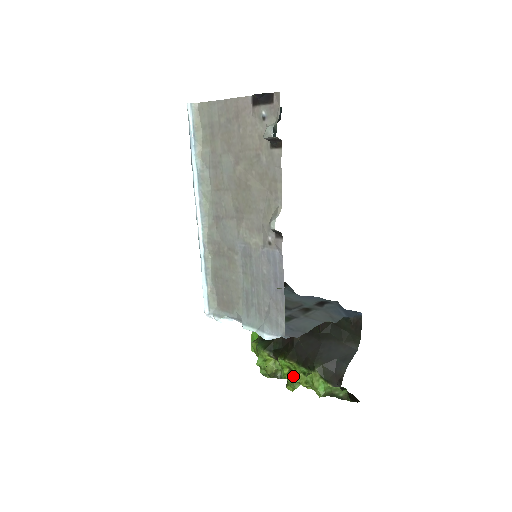
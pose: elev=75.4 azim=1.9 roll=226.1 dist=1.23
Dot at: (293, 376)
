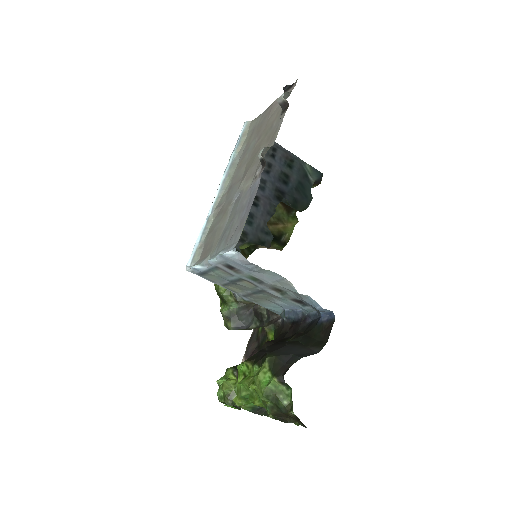
Dot at: (244, 380)
